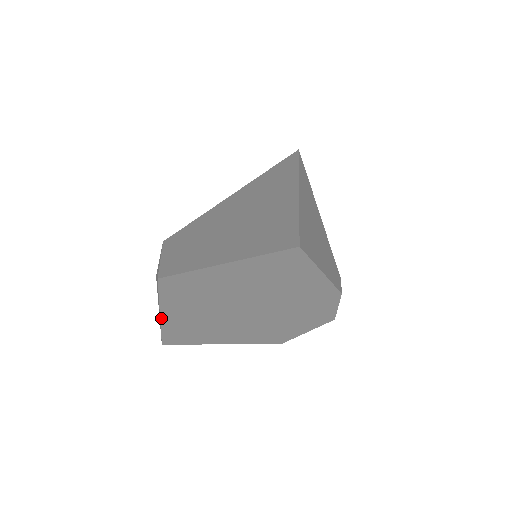
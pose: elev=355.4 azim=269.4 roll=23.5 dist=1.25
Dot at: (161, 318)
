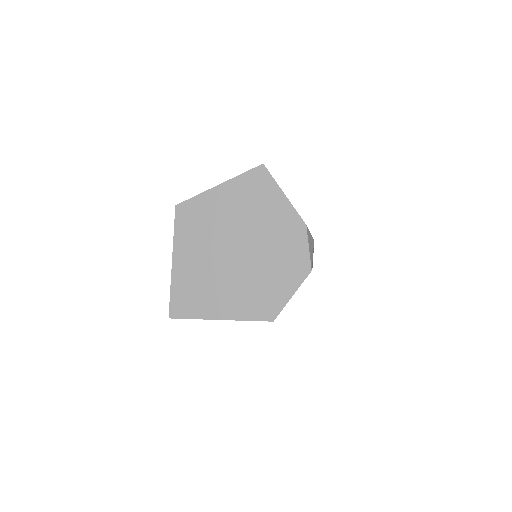
Dot at: (172, 266)
